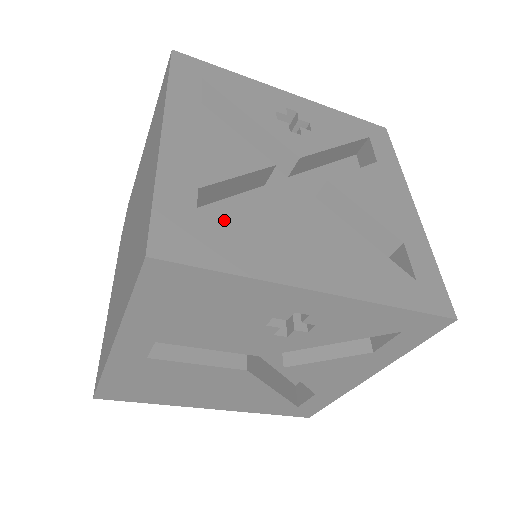
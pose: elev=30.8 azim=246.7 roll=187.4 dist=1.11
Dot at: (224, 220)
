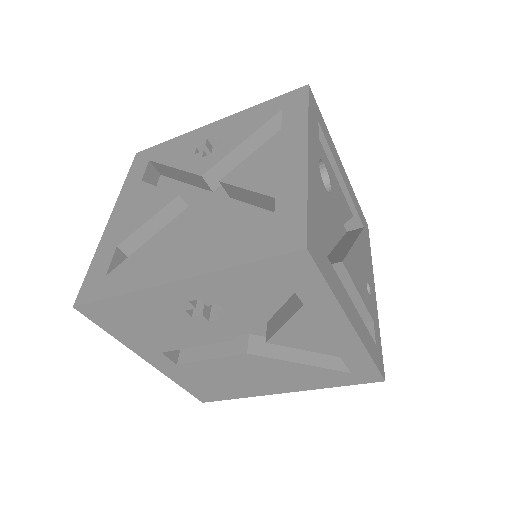
Dot at: (125, 260)
